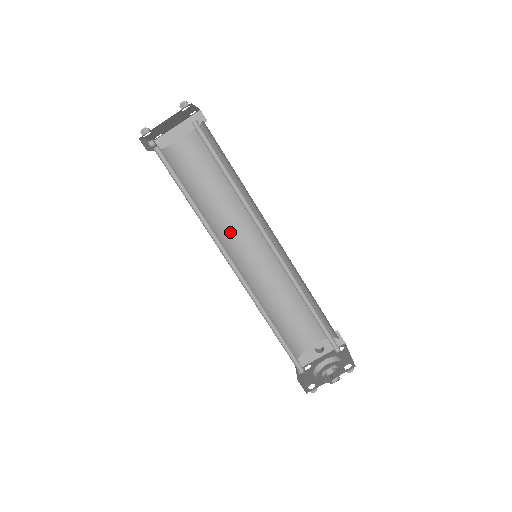
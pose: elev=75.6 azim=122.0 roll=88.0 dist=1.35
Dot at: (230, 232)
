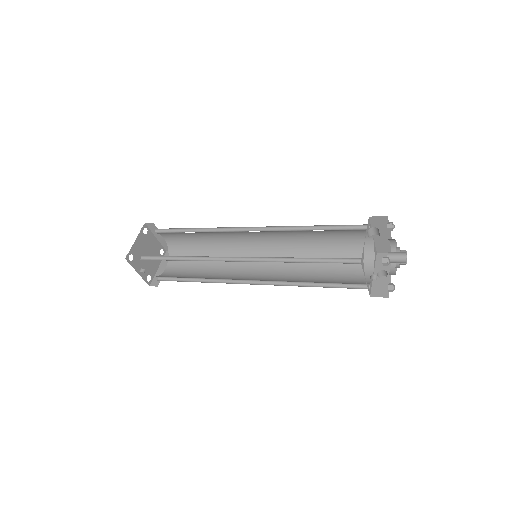
Dot at: (235, 277)
